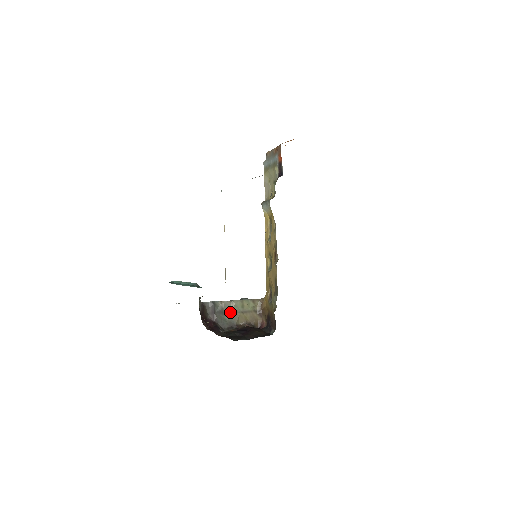
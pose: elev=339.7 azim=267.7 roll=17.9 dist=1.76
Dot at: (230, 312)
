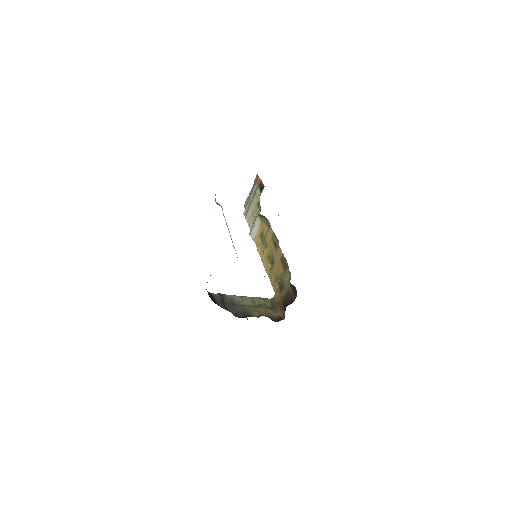
Dot at: (241, 305)
